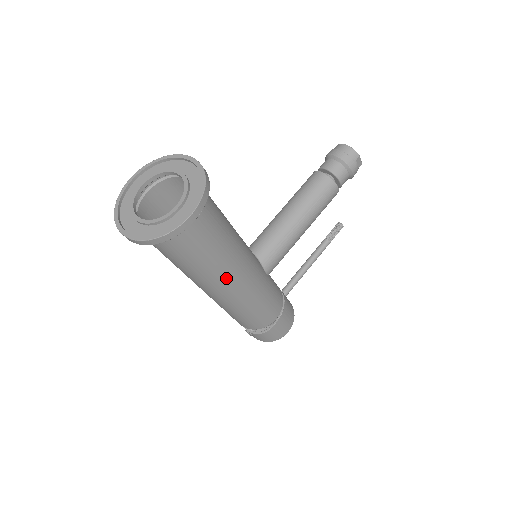
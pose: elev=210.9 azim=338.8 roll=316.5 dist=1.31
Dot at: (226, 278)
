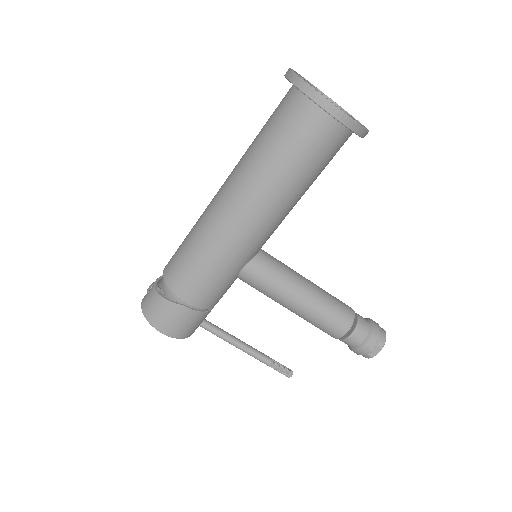
Dot at: (250, 197)
